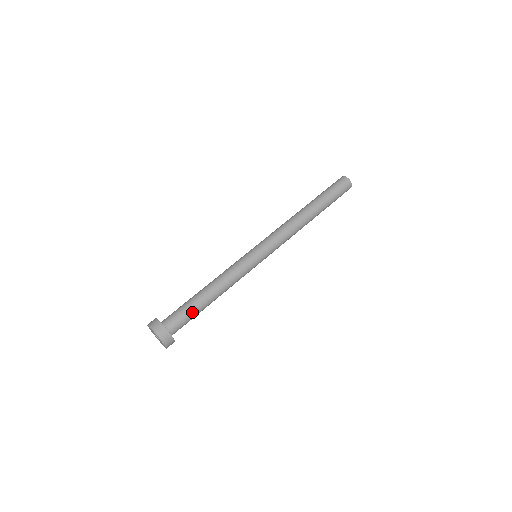
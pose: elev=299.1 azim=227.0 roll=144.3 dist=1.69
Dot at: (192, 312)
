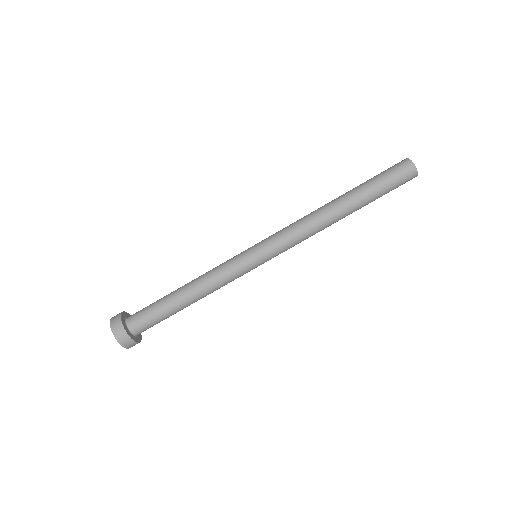
Dot at: (162, 316)
